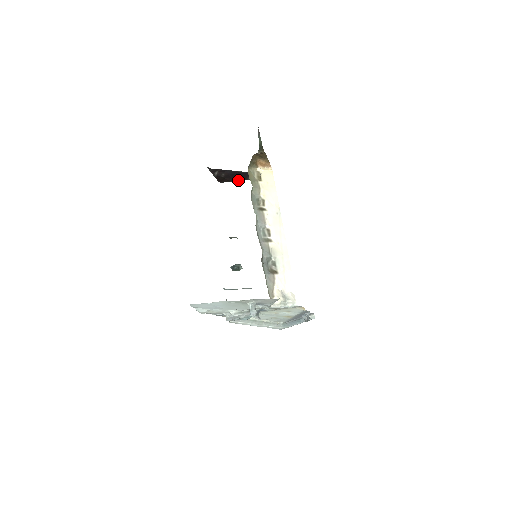
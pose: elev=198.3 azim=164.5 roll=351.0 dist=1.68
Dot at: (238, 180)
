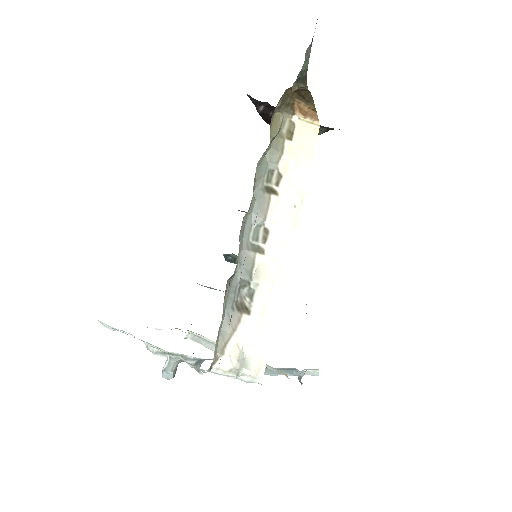
Dot at: occluded
